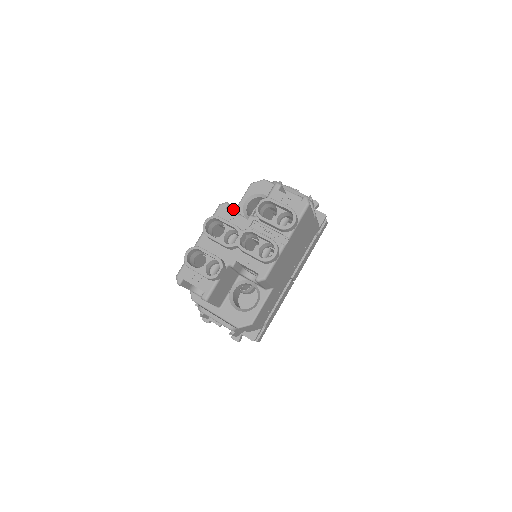
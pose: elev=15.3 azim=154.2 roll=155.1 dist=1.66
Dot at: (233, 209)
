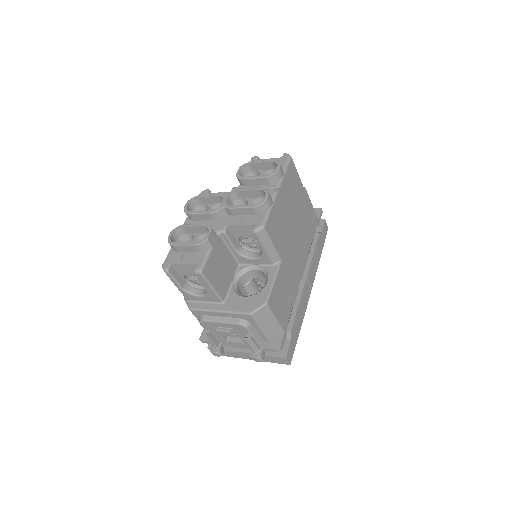
Dot at: occluded
